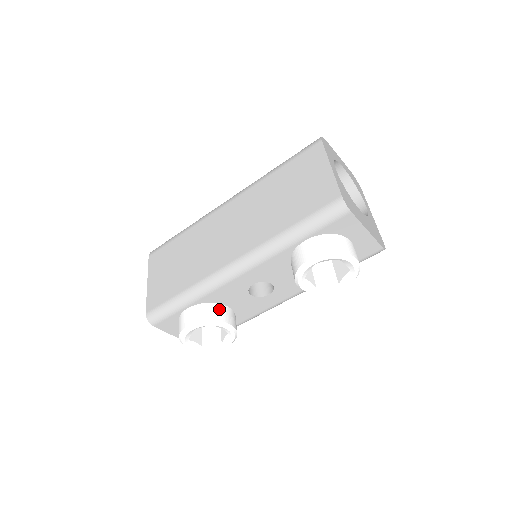
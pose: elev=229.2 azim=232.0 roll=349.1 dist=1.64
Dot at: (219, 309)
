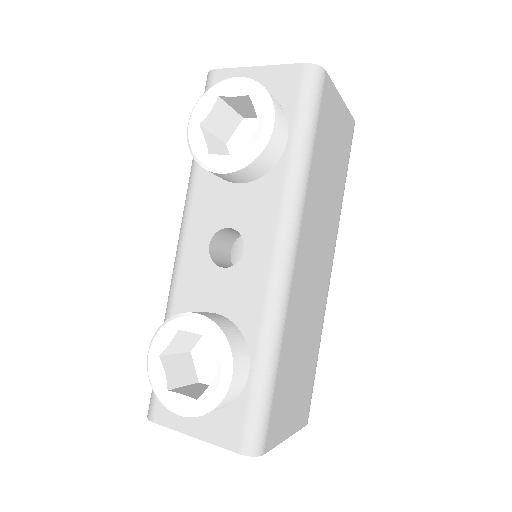
Dot at: occluded
